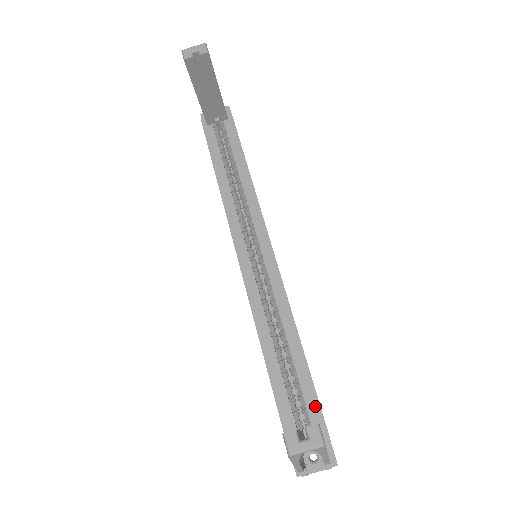
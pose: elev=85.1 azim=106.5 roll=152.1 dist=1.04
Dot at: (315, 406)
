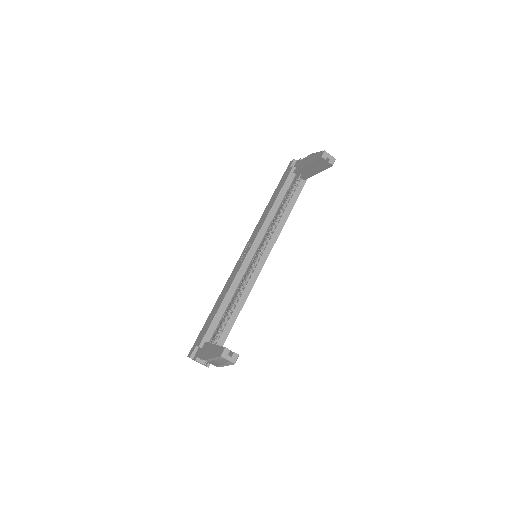
Dot at: (223, 340)
